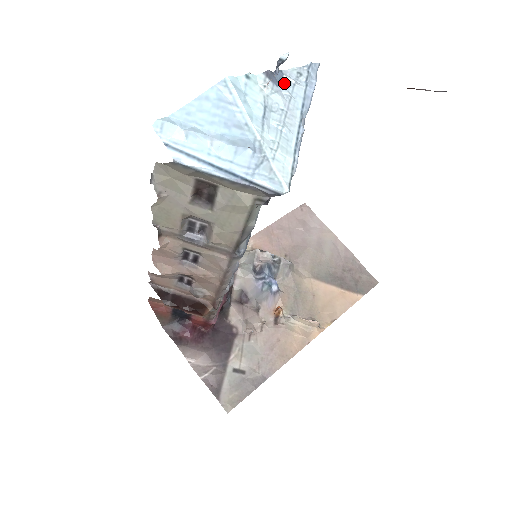
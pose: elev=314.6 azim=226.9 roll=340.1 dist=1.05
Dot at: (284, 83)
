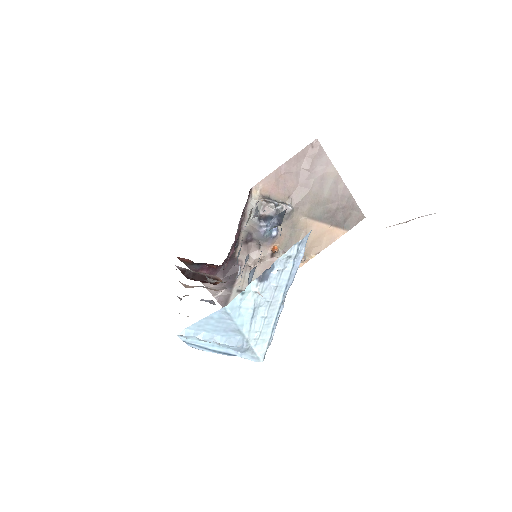
Dot at: (274, 274)
